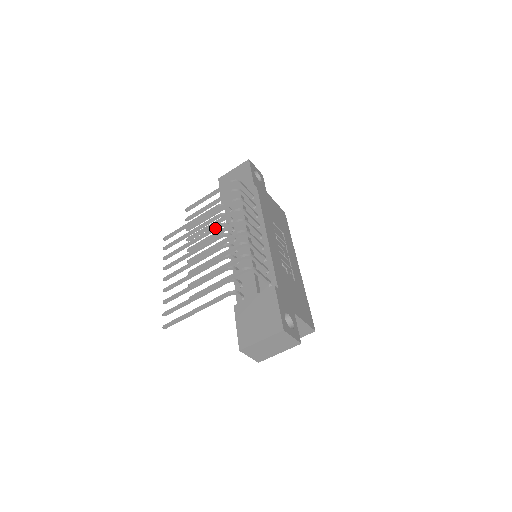
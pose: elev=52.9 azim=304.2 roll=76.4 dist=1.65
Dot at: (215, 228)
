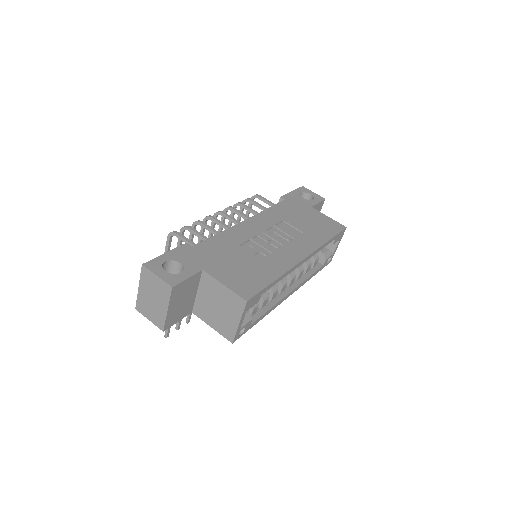
Dot at: occluded
